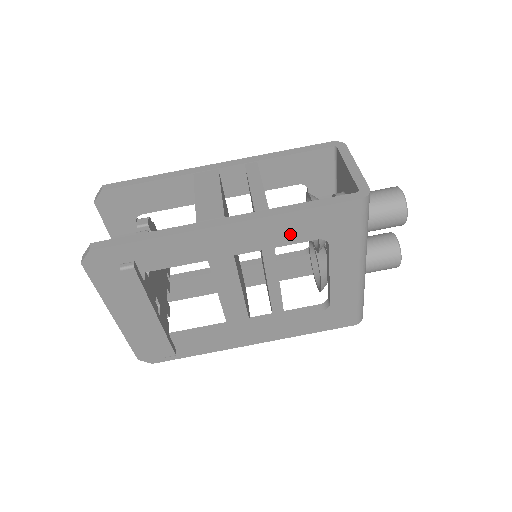
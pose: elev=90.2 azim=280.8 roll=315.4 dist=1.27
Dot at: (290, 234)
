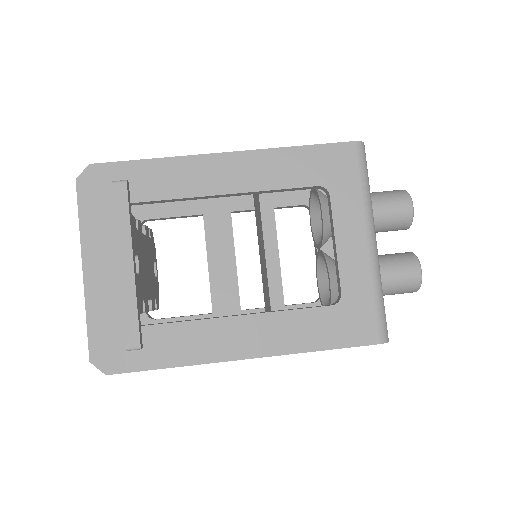
Dot at: (288, 175)
